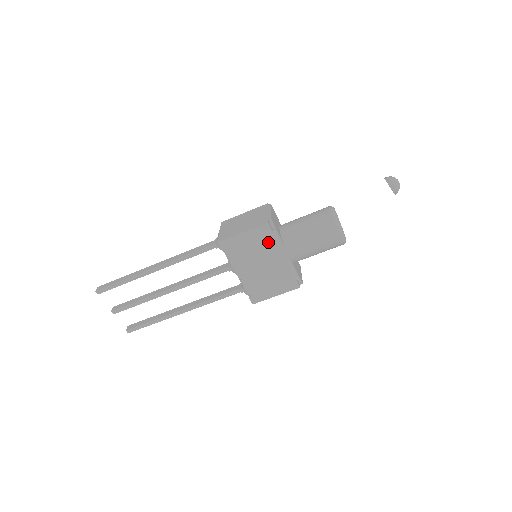
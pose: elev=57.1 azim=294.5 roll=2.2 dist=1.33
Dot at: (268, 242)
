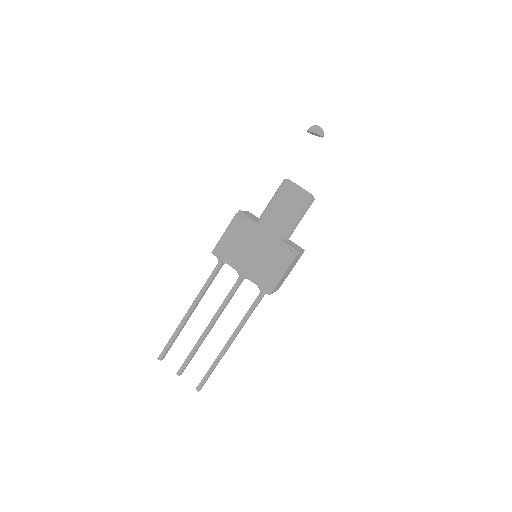
Dot at: (246, 229)
